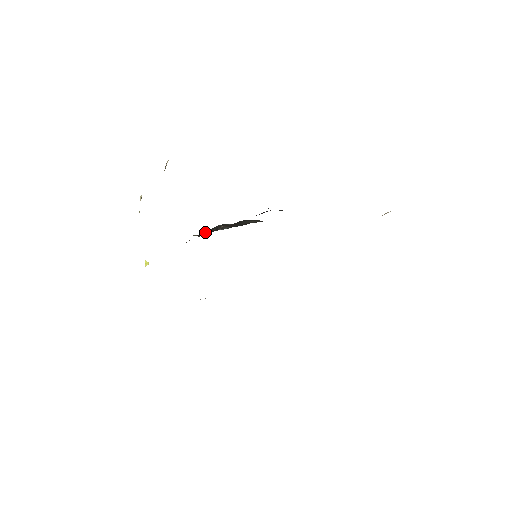
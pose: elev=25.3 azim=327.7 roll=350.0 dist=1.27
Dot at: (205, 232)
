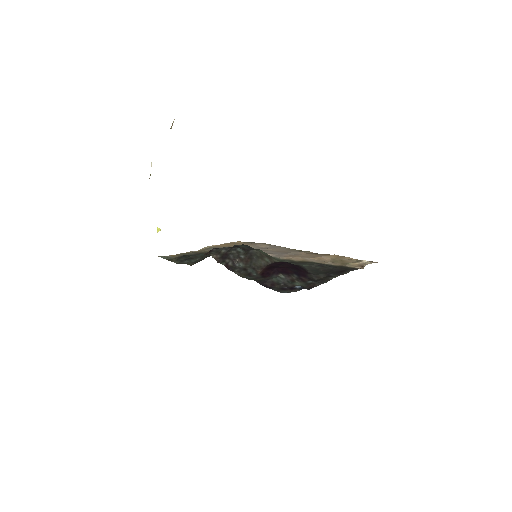
Dot at: (223, 262)
